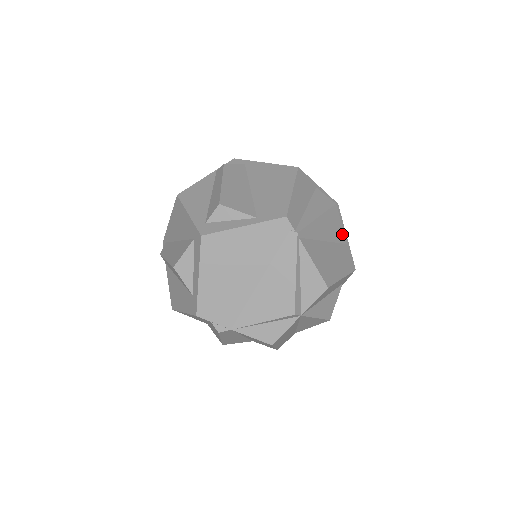
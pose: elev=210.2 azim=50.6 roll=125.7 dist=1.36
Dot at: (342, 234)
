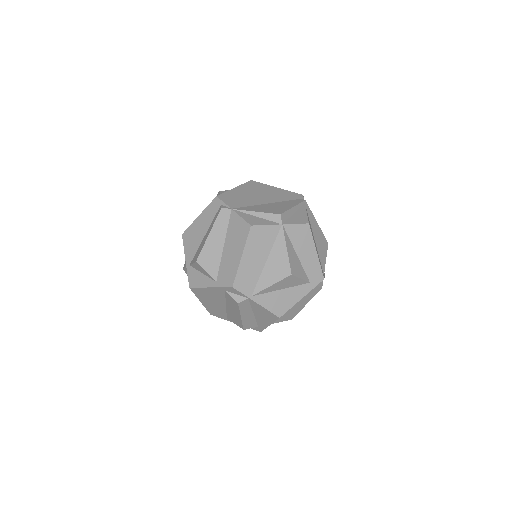
Dot at: (324, 263)
